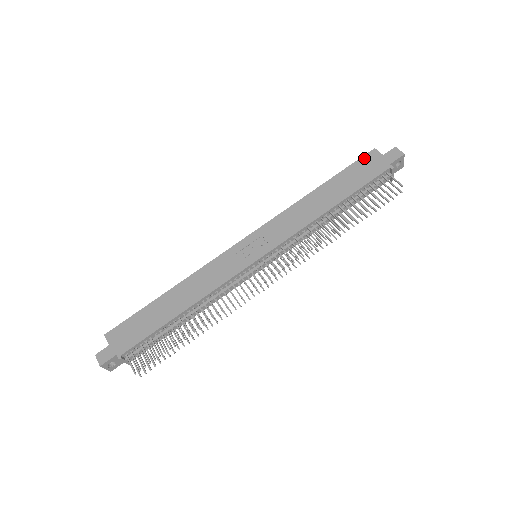
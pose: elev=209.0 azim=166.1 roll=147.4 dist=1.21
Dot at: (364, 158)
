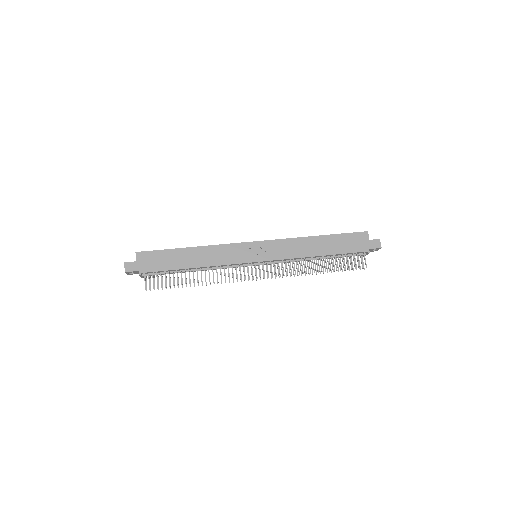
Dot at: (358, 234)
